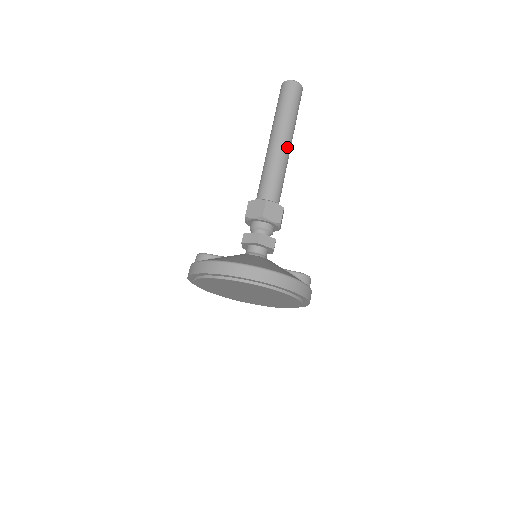
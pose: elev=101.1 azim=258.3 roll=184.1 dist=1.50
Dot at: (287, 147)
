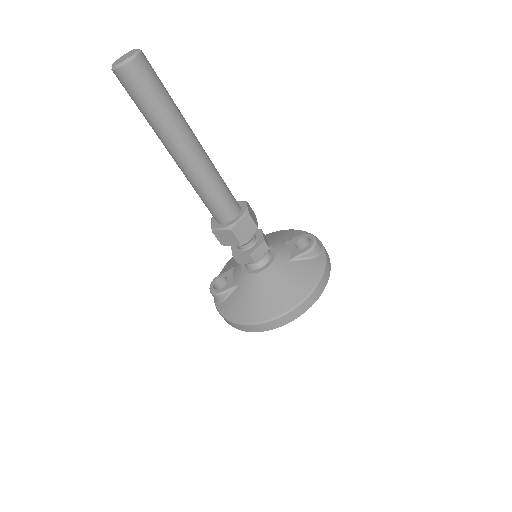
Dot at: (198, 153)
